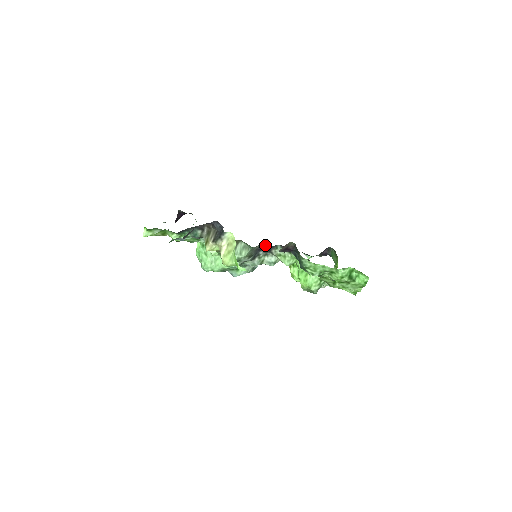
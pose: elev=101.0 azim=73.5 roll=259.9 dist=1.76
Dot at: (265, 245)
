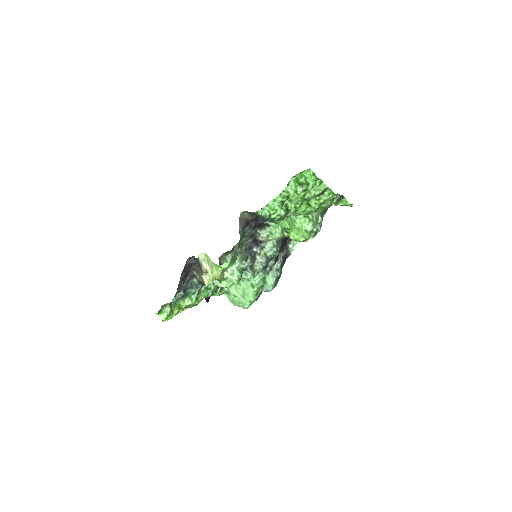
Dot at: (248, 241)
